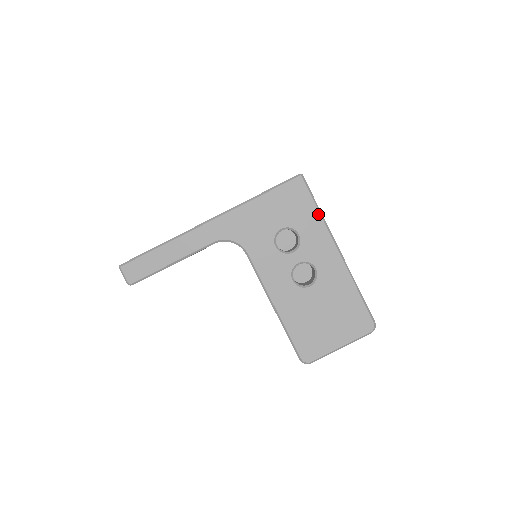
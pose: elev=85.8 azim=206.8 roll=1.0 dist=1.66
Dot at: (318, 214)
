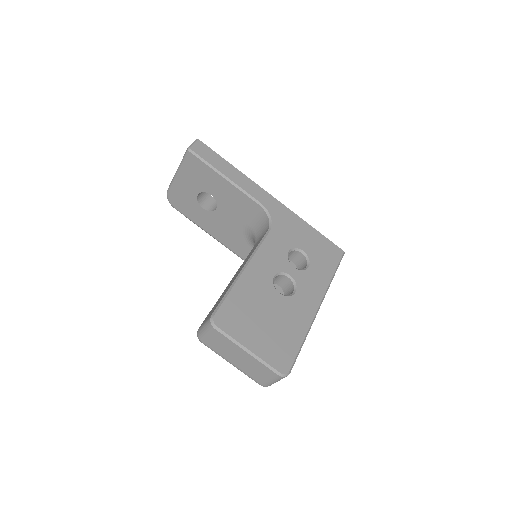
Dot at: (331, 275)
